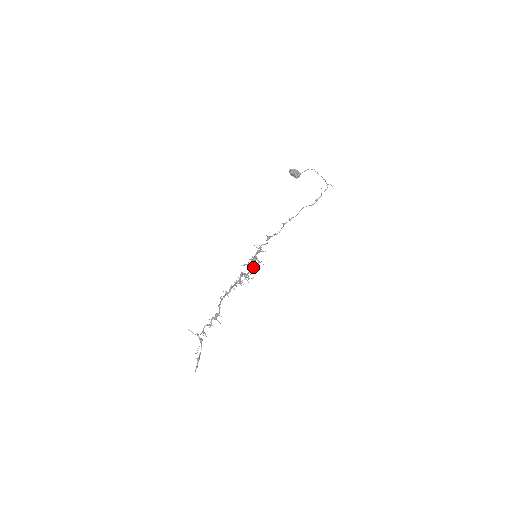
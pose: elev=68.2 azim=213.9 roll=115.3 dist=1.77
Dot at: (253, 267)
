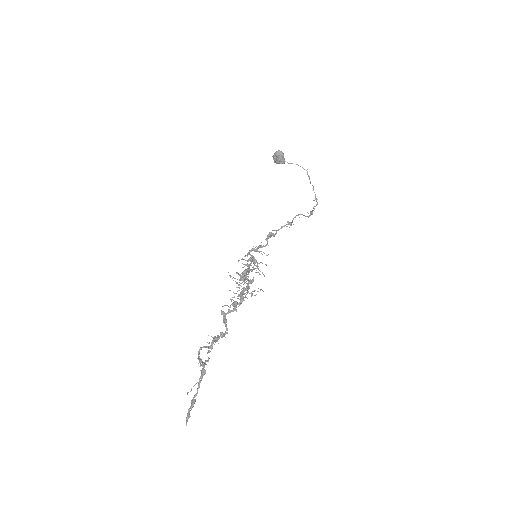
Dot at: (251, 270)
